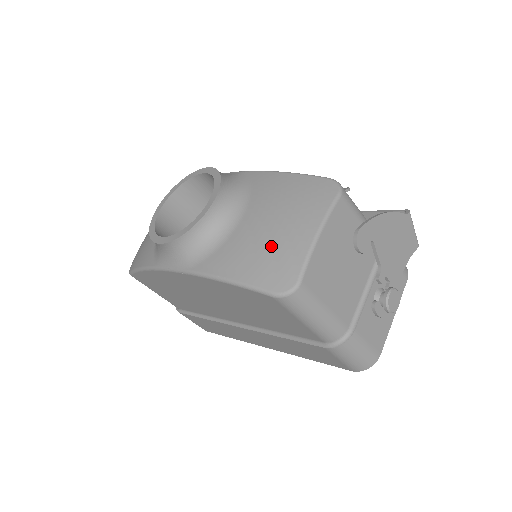
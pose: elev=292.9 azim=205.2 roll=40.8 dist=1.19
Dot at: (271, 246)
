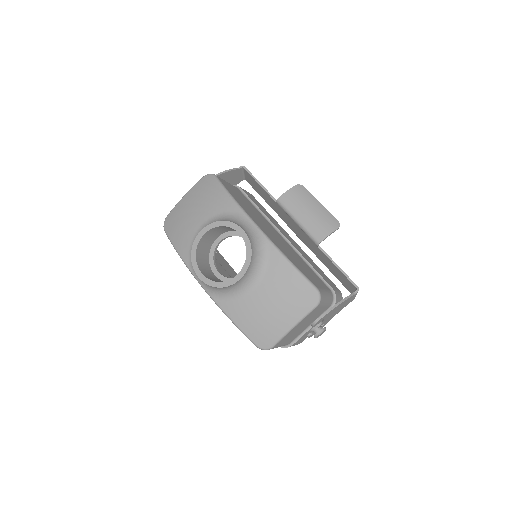
Dot at: (265, 321)
